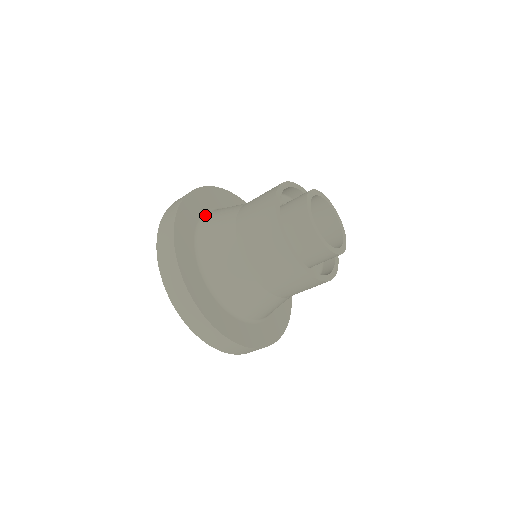
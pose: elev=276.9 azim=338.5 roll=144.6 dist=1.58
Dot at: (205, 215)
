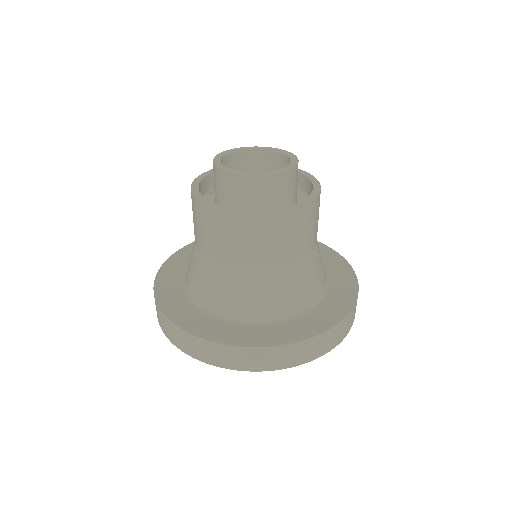
Dot at: occluded
